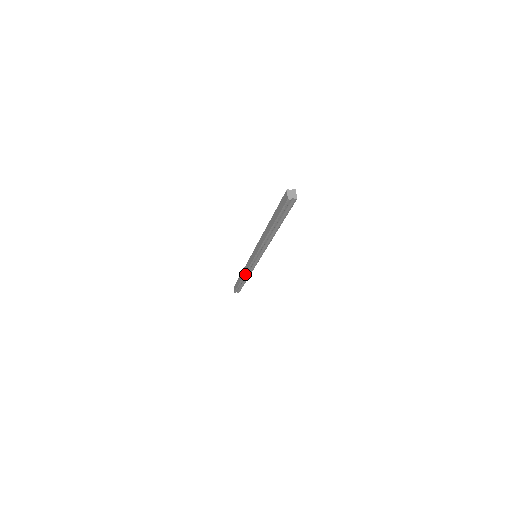
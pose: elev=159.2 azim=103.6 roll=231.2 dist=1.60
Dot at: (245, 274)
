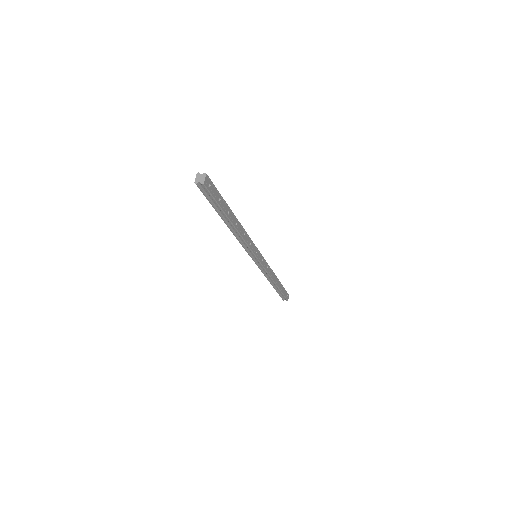
Dot at: (266, 277)
